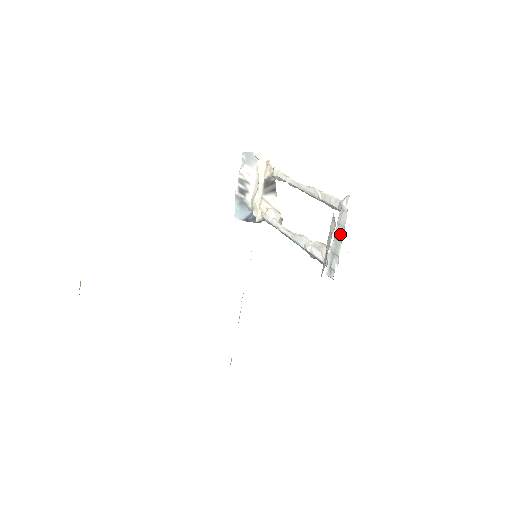
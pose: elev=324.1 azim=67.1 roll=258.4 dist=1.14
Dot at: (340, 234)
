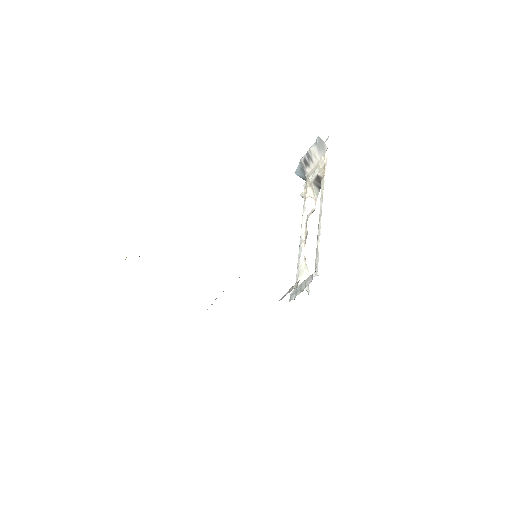
Dot at: (303, 287)
